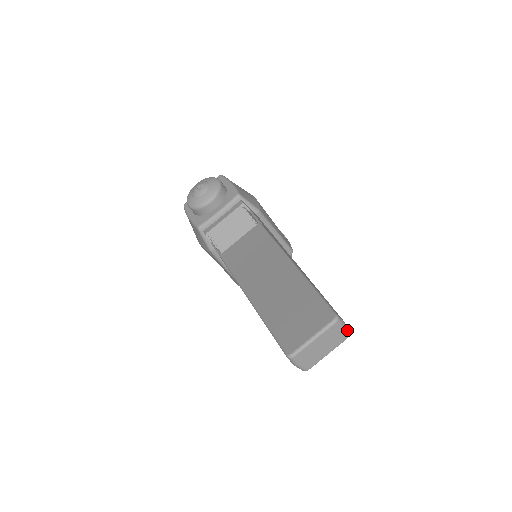
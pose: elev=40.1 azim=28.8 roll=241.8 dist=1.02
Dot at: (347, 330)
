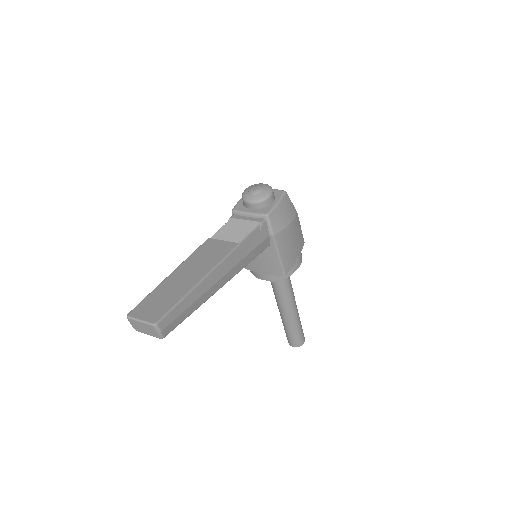
Dot at: (161, 335)
